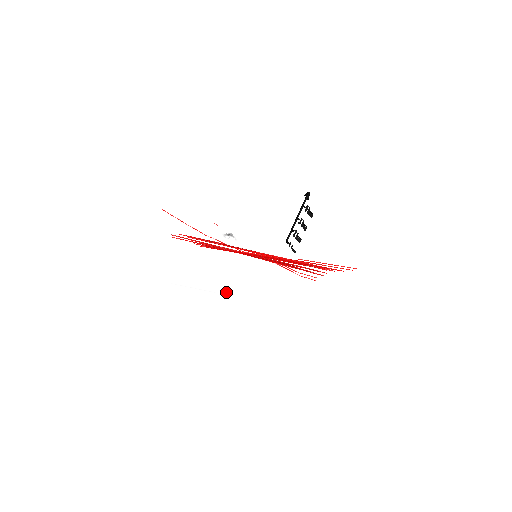
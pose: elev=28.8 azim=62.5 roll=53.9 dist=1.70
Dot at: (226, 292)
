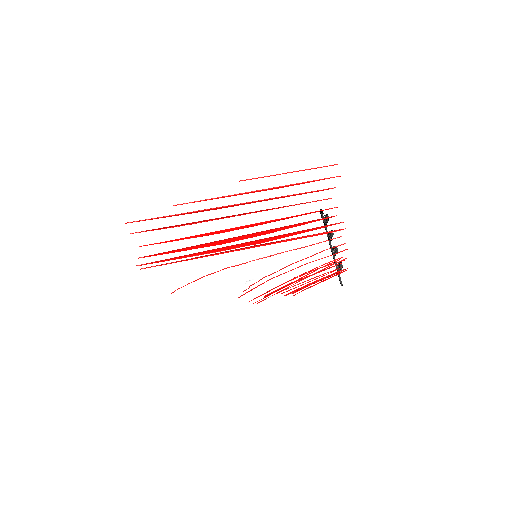
Dot at: occluded
